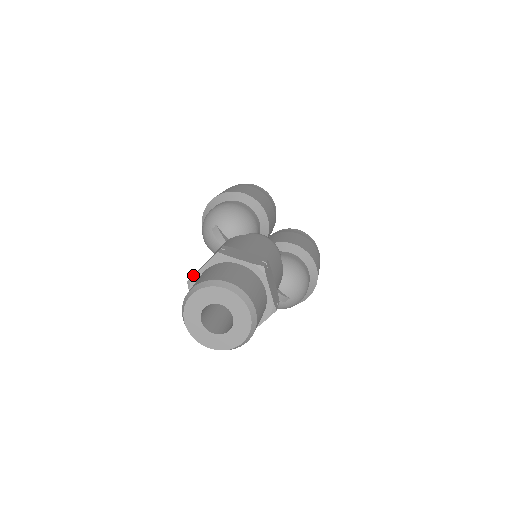
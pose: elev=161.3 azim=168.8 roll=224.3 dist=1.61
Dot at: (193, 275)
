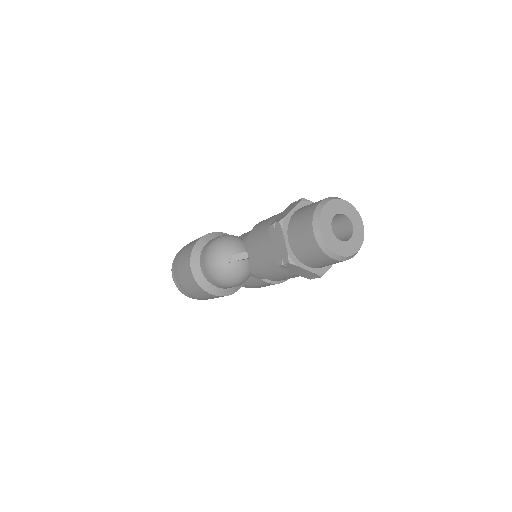
Dot at: (287, 253)
